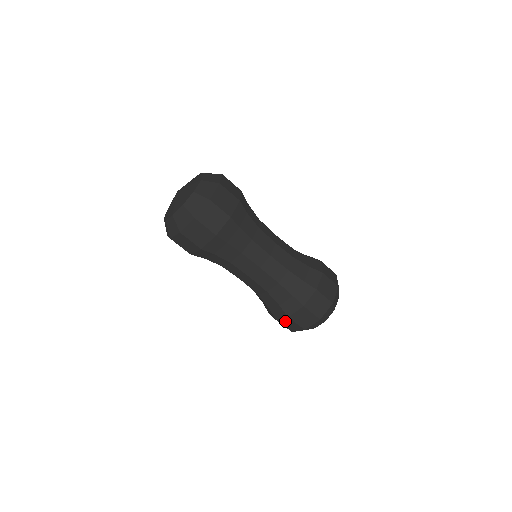
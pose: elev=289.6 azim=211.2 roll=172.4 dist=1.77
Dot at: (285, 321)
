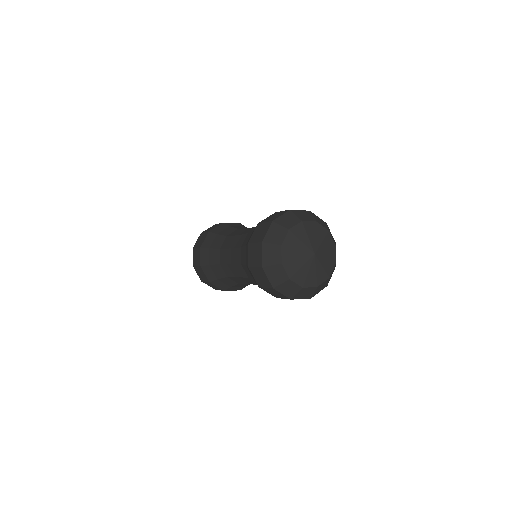
Dot at: (251, 256)
